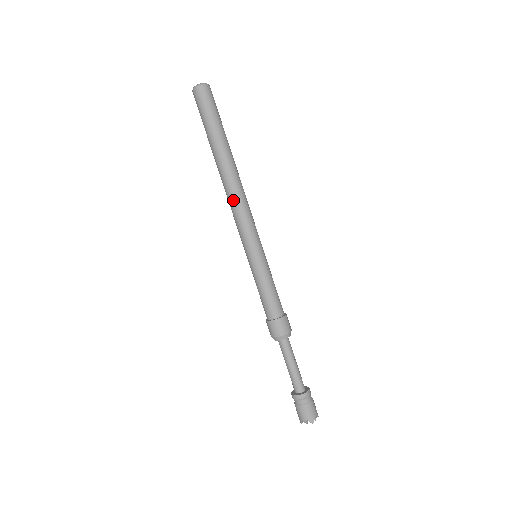
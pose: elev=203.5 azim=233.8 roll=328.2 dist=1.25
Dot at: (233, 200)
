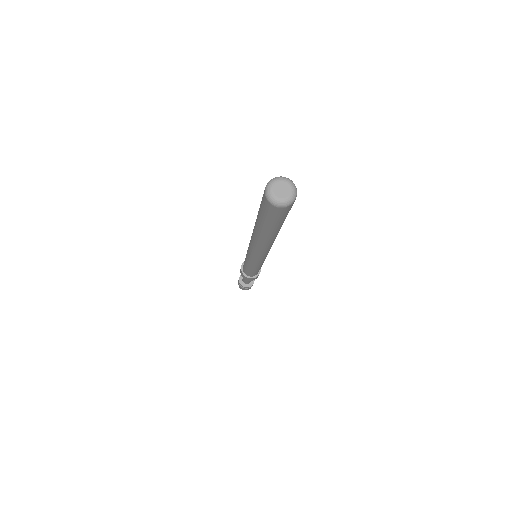
Dot at: (263, 252)
